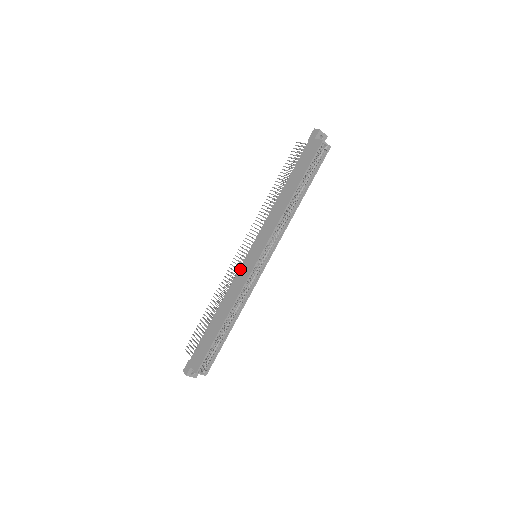
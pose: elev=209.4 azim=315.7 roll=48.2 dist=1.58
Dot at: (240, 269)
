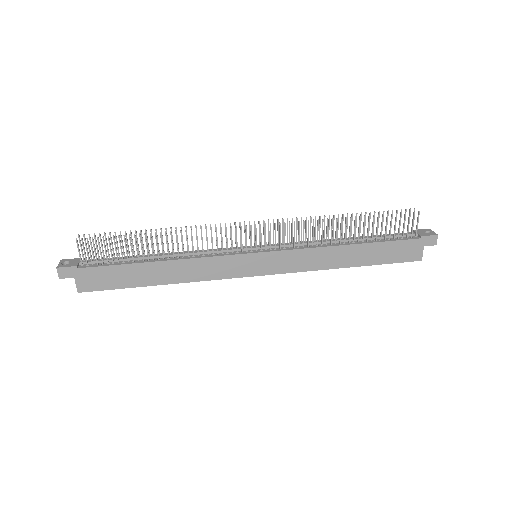
Dot at: (231, 258)
